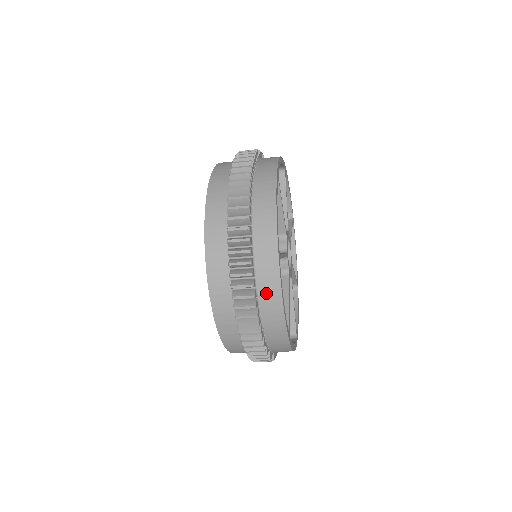
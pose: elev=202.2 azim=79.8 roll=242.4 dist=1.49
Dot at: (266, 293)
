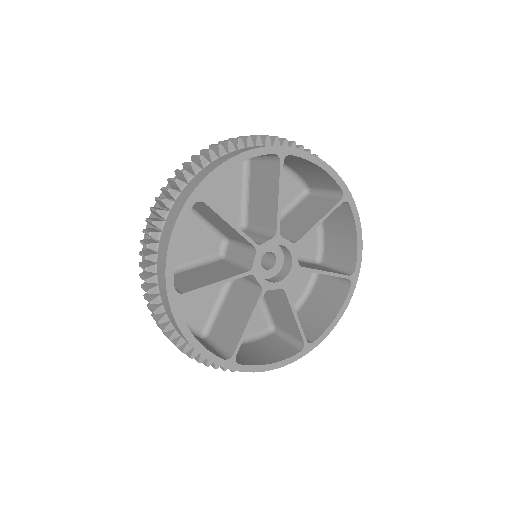
Dot at: occluded
